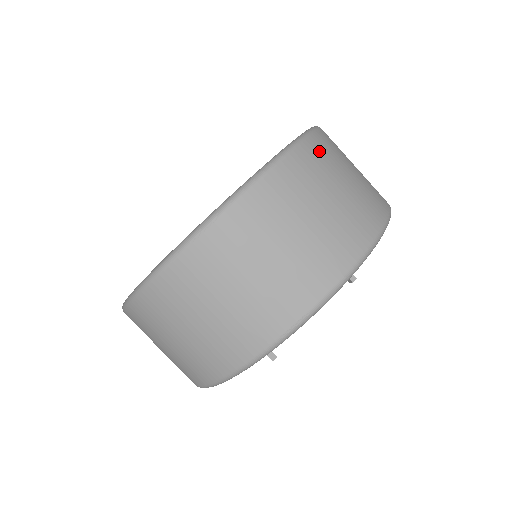
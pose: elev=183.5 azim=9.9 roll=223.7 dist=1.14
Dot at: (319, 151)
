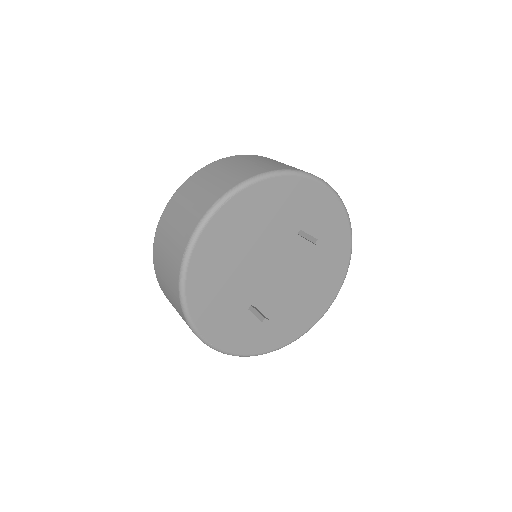
Dot at: (222, 162)
